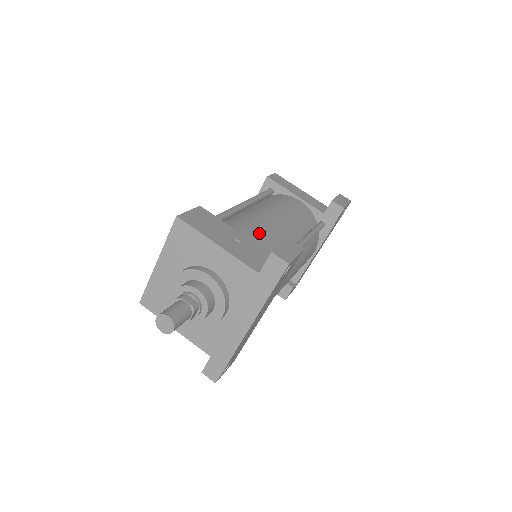
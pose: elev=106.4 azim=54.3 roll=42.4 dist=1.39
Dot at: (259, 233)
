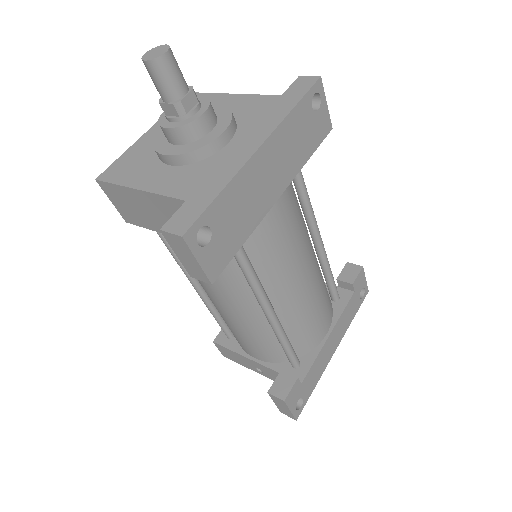
Dot at: occluded
